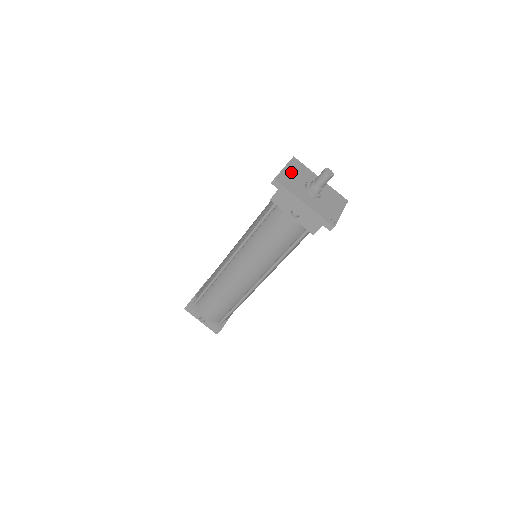
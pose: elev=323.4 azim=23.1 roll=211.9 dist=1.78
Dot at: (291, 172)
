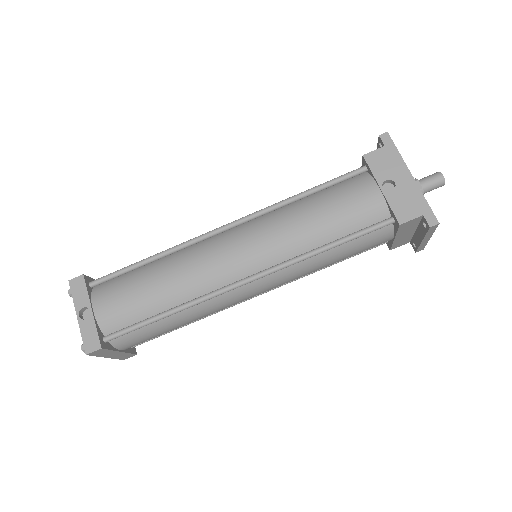
Dot at: occluded
